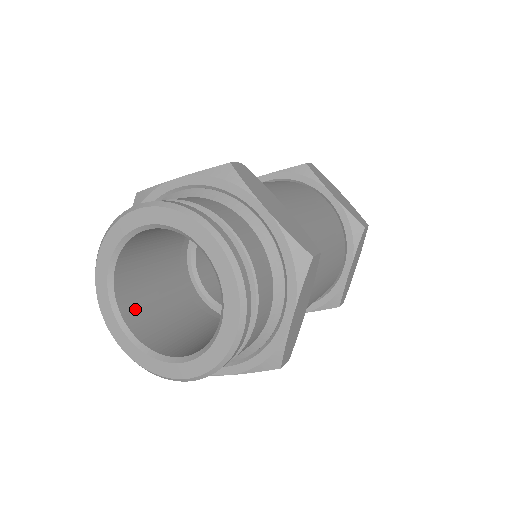
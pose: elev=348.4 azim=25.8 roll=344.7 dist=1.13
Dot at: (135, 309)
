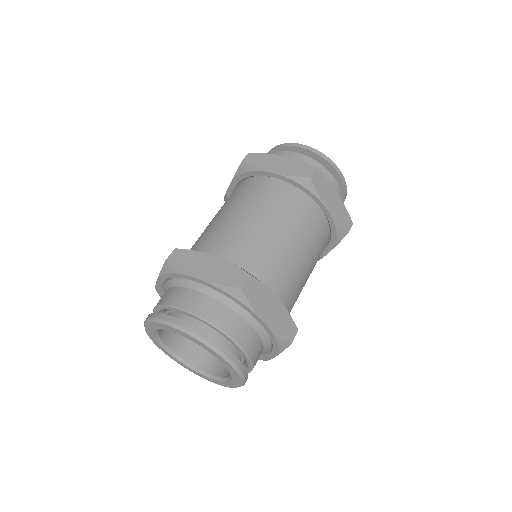
Dot at: (201, 355)
